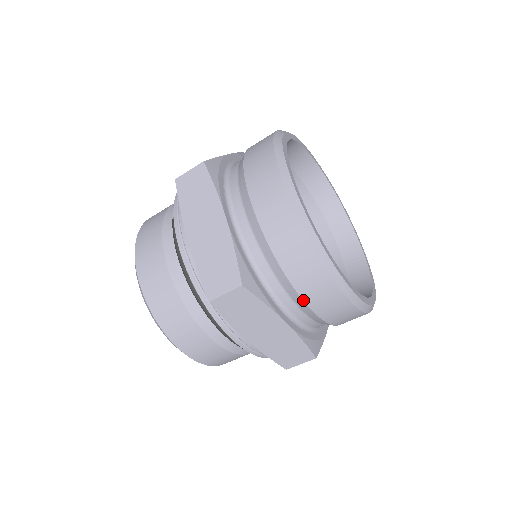
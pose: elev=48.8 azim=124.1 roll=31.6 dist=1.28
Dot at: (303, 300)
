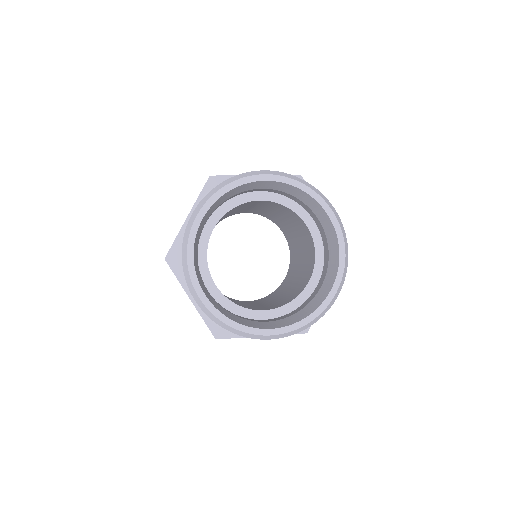
Dot at: occluded
